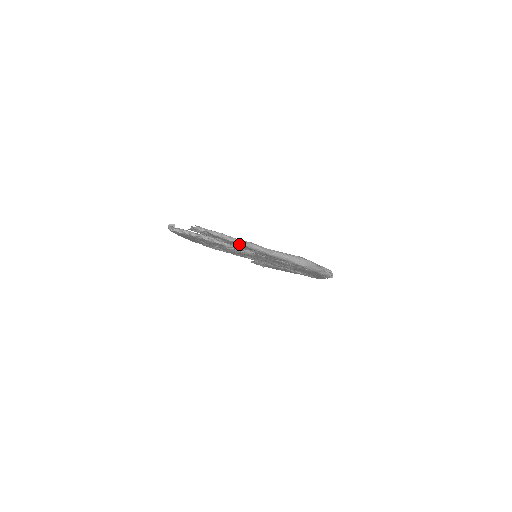
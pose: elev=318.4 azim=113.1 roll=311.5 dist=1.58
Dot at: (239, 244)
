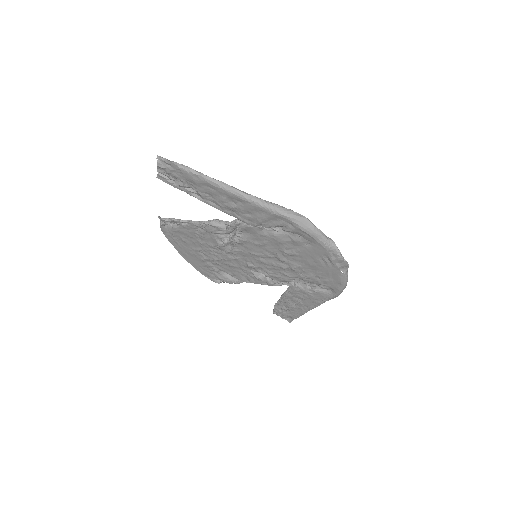
Dot at: (208, 182)
